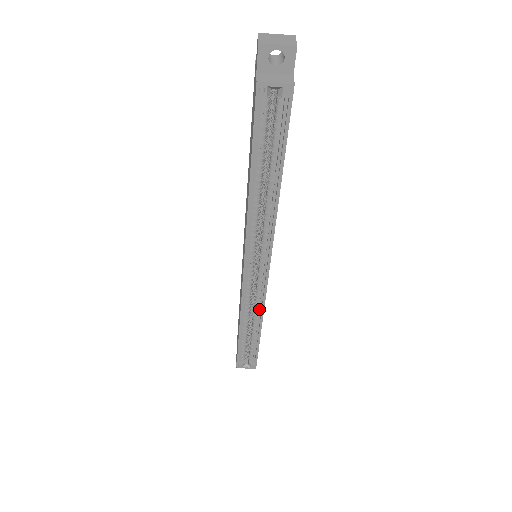
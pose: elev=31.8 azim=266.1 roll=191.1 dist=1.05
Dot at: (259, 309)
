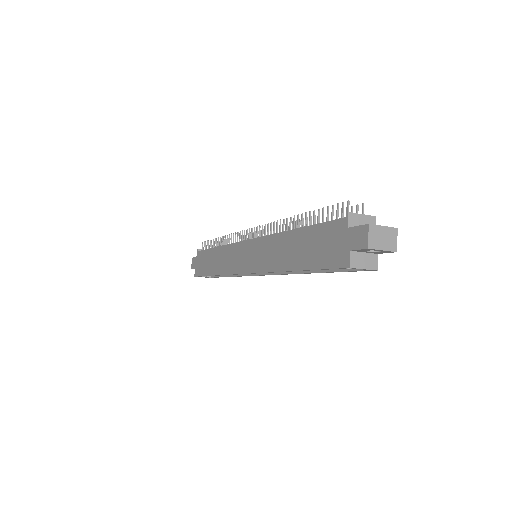
Dot at: (239, 274)
